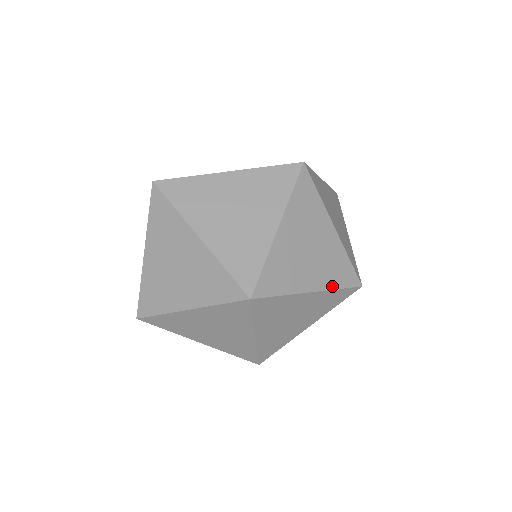
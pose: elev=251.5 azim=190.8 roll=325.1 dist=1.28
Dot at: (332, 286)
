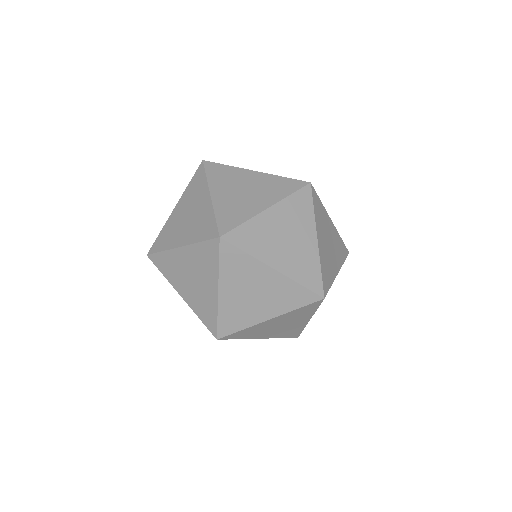
Dot at: (295, 278)
